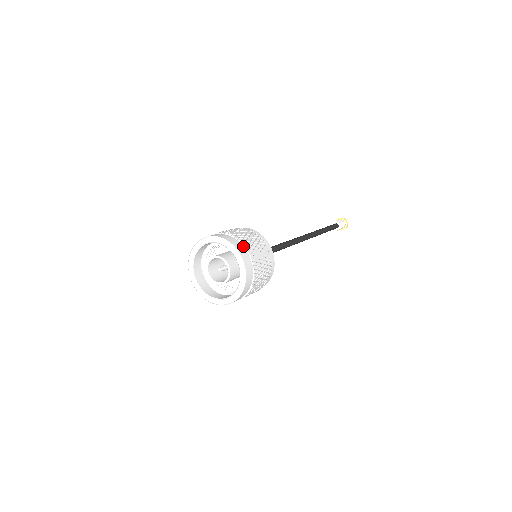
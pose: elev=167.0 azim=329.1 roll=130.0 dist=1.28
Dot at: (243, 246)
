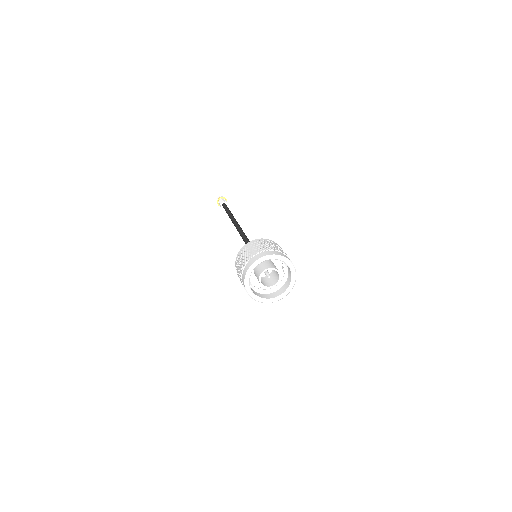
Dot at: (286, 256)
